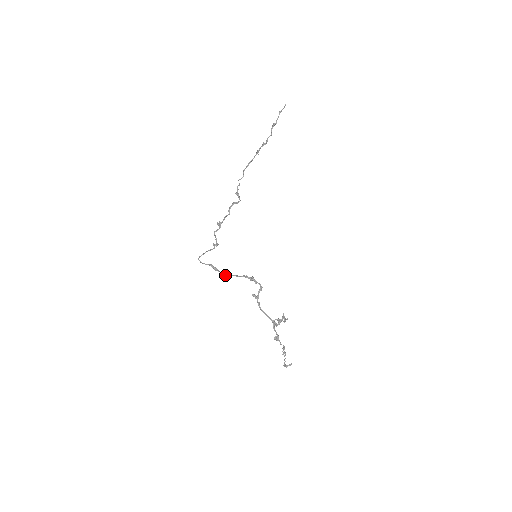
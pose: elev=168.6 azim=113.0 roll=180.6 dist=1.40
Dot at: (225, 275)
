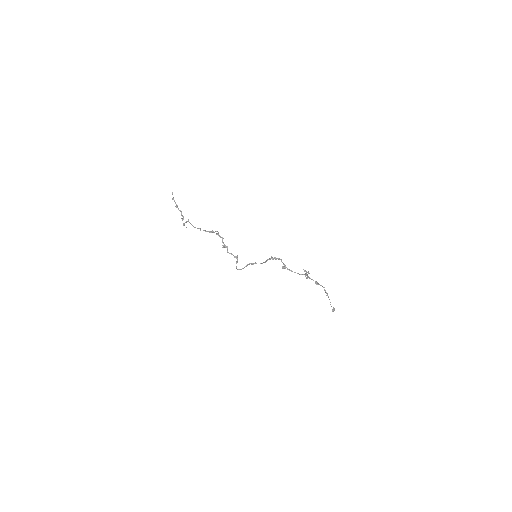
Dot at: (261, 263)
